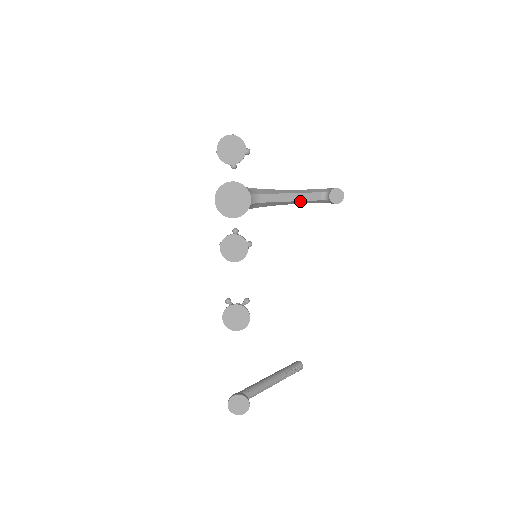
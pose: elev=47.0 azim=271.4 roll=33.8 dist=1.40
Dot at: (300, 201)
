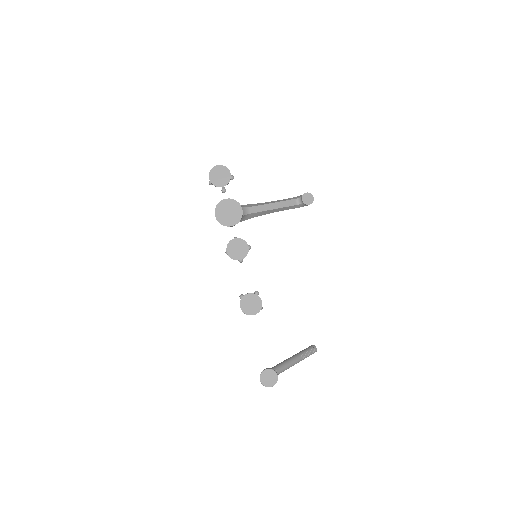
Dot at: (280, 208)
